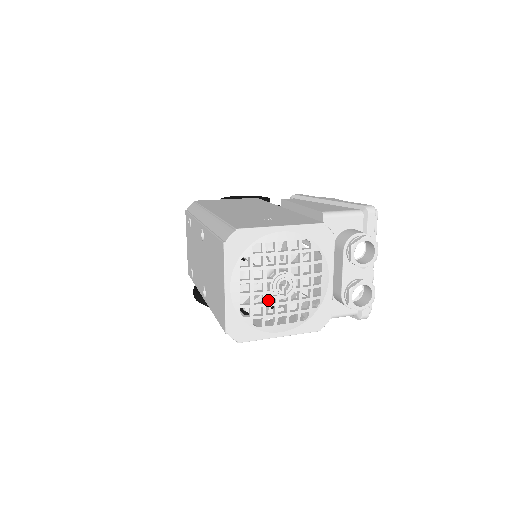
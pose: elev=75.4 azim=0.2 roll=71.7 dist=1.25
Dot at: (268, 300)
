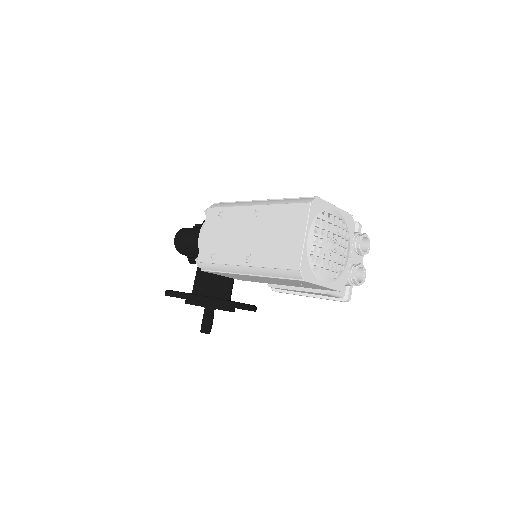
Dot at: occluded
